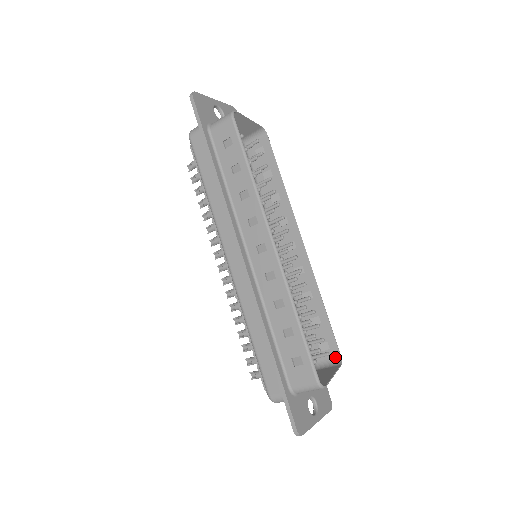
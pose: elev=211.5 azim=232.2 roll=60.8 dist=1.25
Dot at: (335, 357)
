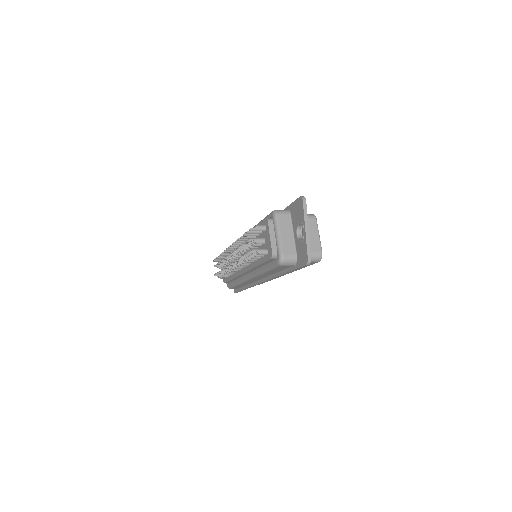
Dot at: occluded
